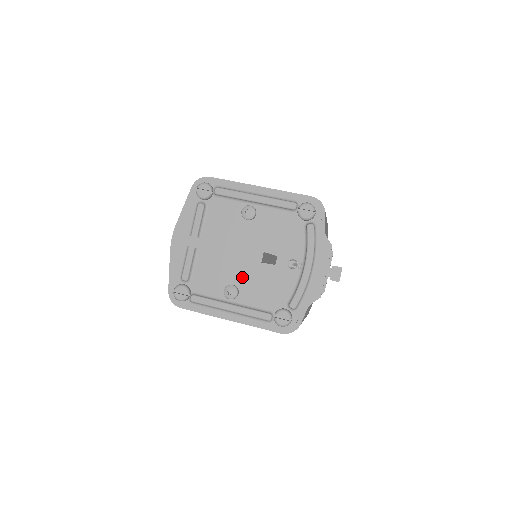
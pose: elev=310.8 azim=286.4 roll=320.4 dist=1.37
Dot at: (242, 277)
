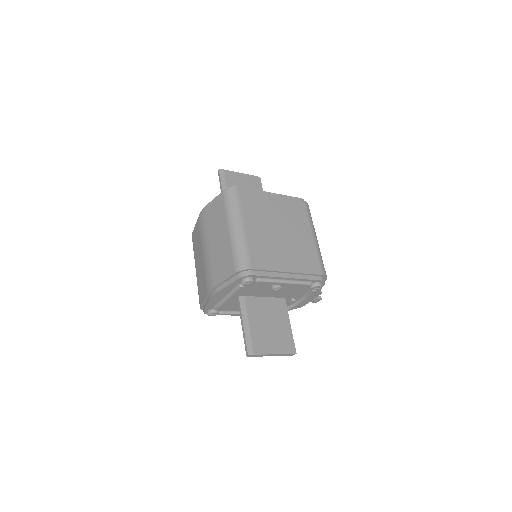
Dot at: occluded
